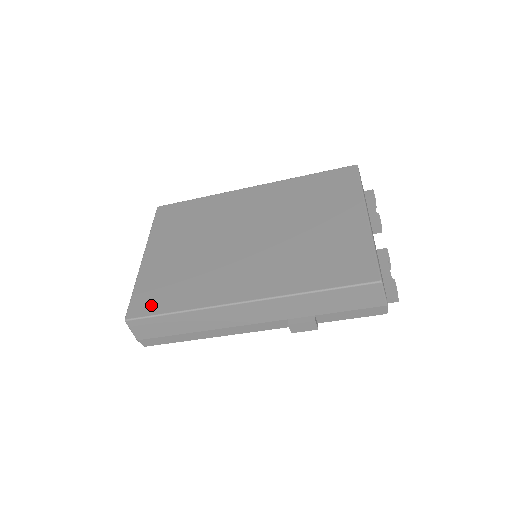
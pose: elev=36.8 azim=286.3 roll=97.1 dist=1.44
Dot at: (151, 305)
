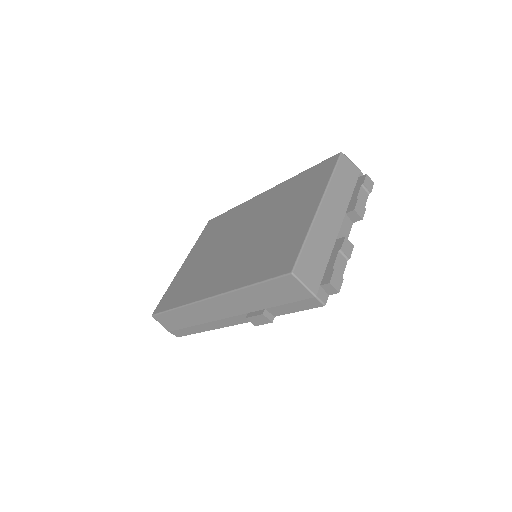
Dot at: (167, 303)
